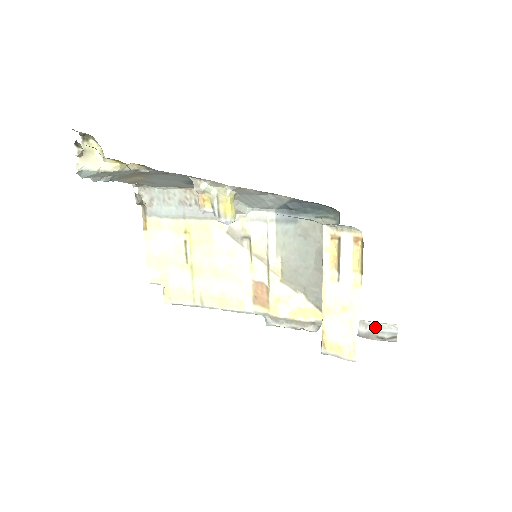
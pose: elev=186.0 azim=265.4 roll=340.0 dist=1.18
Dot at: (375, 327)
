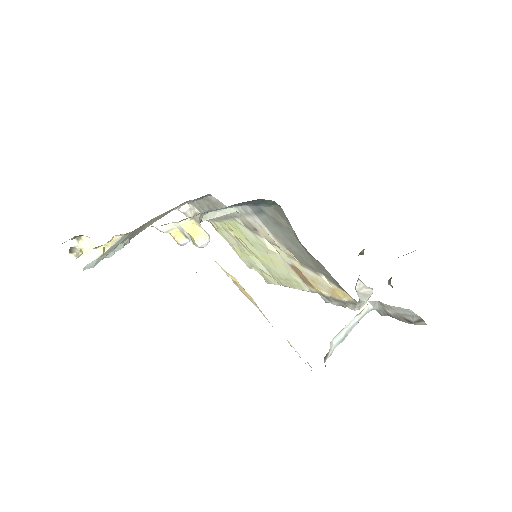
Dot at: (394, 309)
